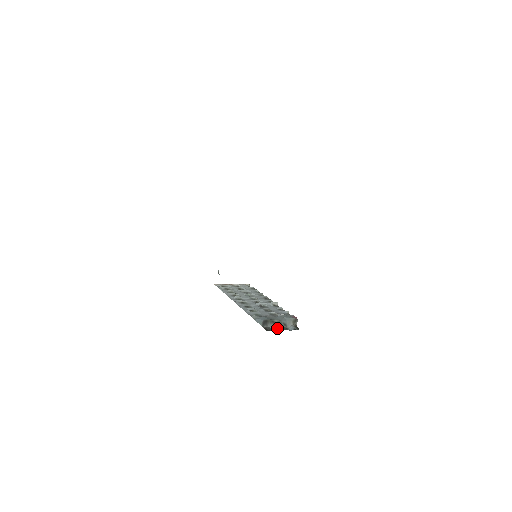
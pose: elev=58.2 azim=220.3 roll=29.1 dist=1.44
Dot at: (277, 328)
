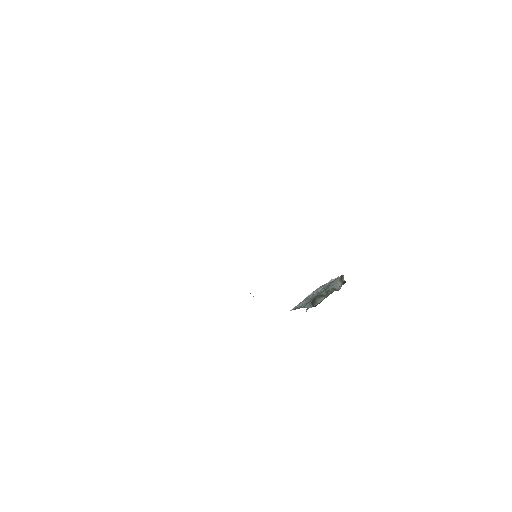
Dot at: occluded
